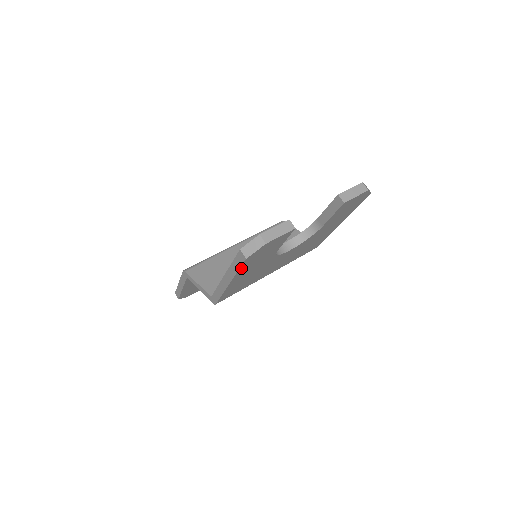
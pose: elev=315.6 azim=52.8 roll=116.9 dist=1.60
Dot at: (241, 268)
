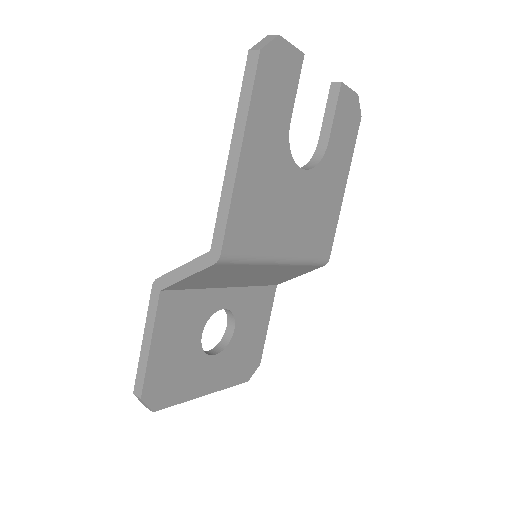
Dot at: (254, 93)
